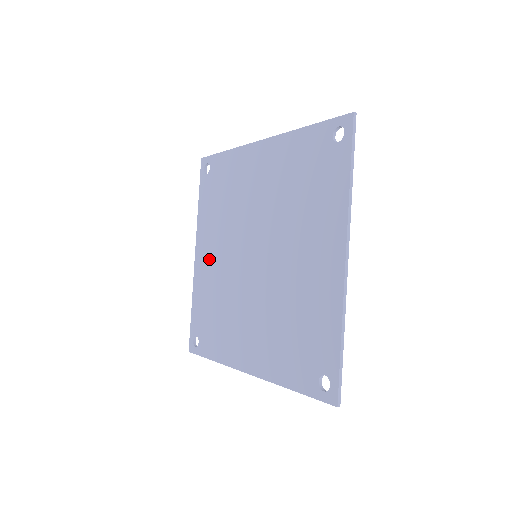
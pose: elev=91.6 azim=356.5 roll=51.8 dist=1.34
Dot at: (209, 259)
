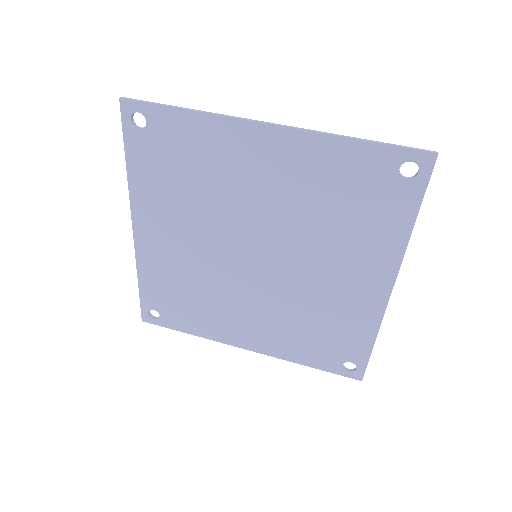
Dot at: (166, 241)
